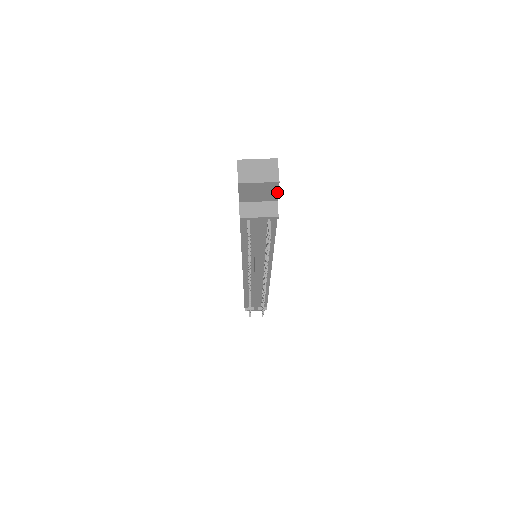
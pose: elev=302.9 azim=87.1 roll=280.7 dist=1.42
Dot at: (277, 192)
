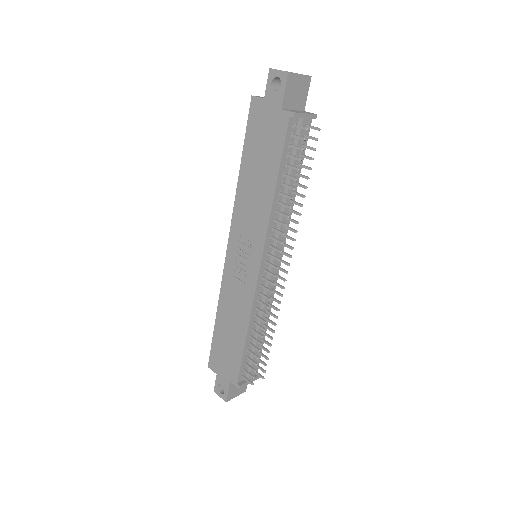
Dot at: (307, 95)
